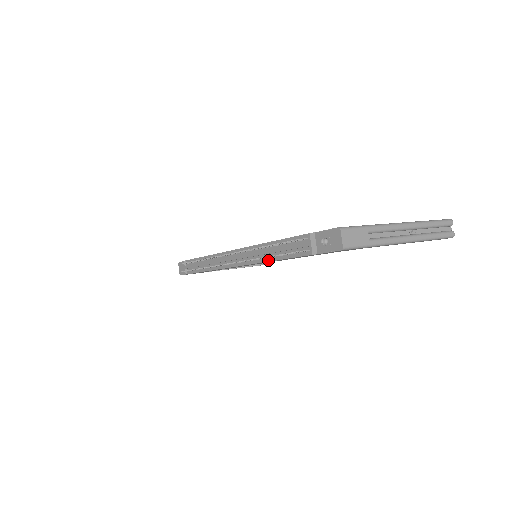
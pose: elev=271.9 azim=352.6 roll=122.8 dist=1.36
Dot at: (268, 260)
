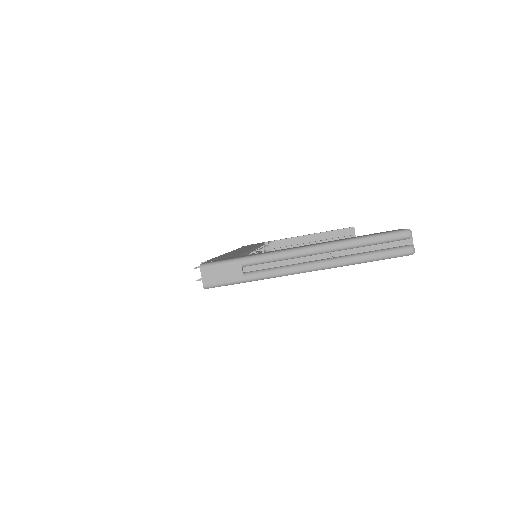
Dot at: occluded
